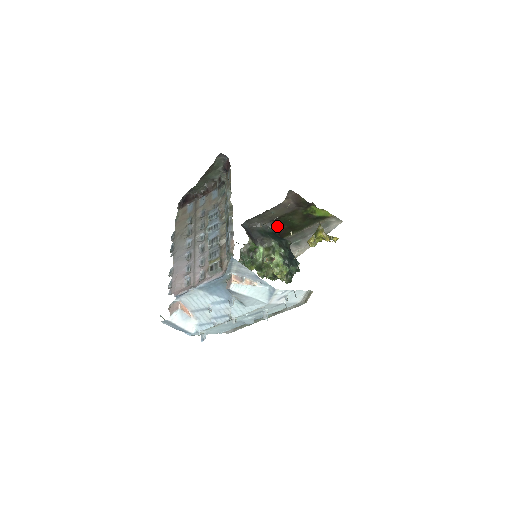
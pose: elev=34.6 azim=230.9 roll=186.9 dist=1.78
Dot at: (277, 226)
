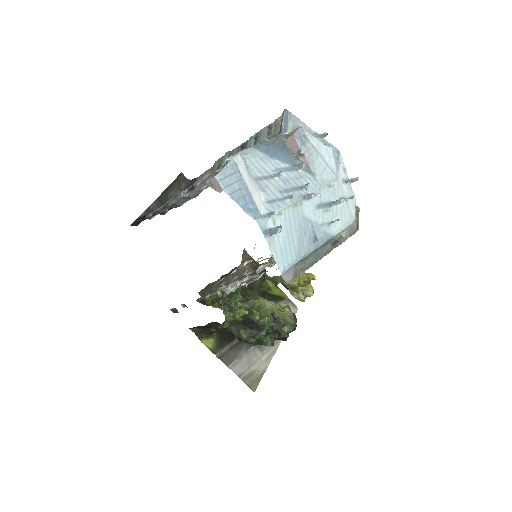
Dot at: occluded
